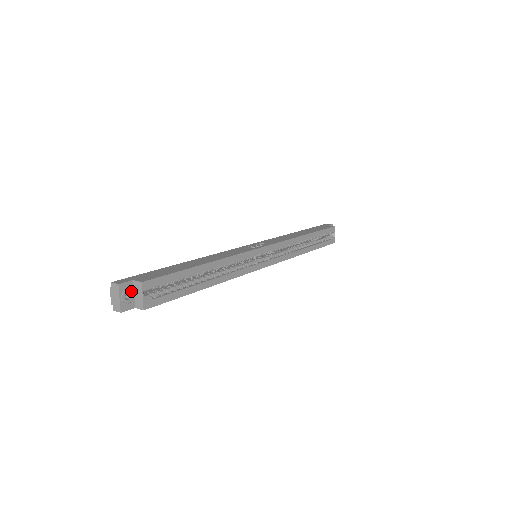
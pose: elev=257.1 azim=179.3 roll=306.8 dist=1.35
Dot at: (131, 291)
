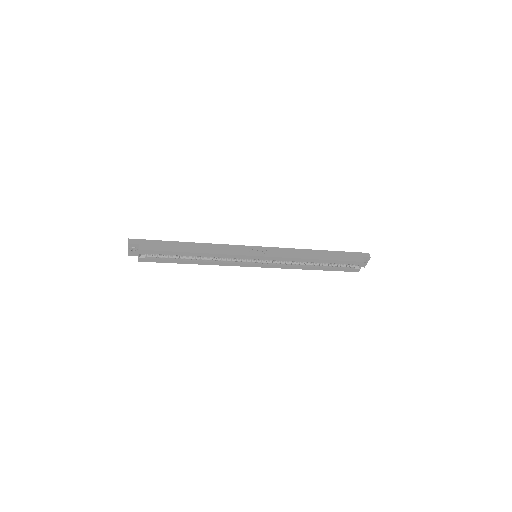
Dot at: (136, 249)
